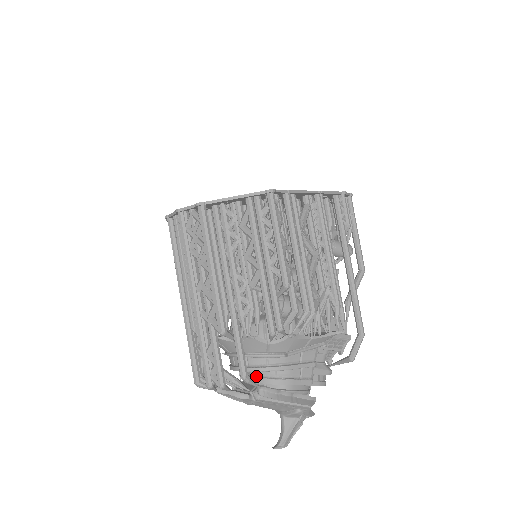
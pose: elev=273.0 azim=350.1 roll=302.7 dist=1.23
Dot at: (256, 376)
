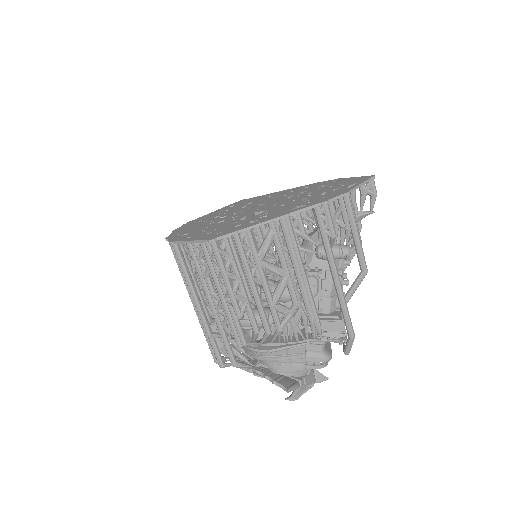
Dot at: occluded
